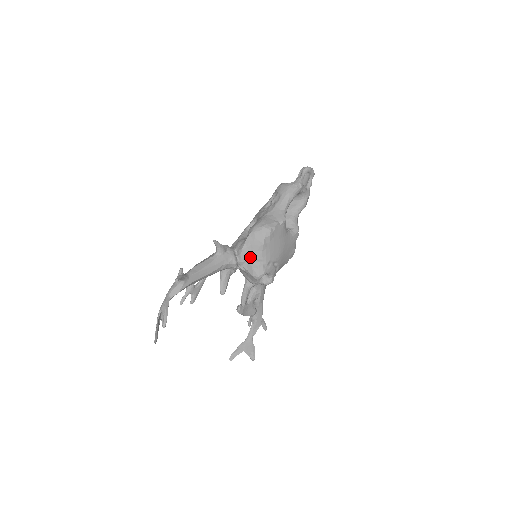
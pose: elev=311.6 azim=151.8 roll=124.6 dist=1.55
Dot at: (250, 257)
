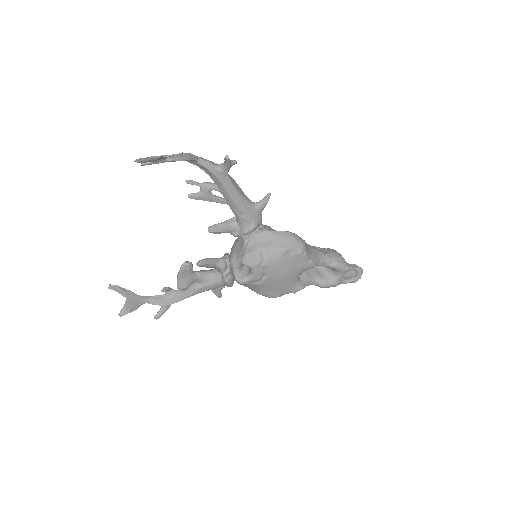
Dot at: (264, 243)
